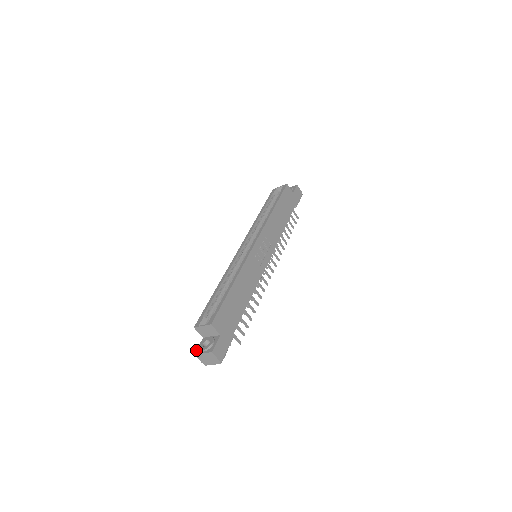
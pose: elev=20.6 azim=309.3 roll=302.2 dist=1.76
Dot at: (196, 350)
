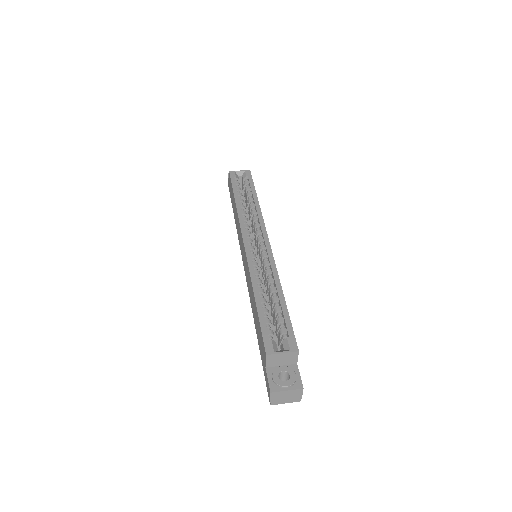
Dot at: (270, 386)
